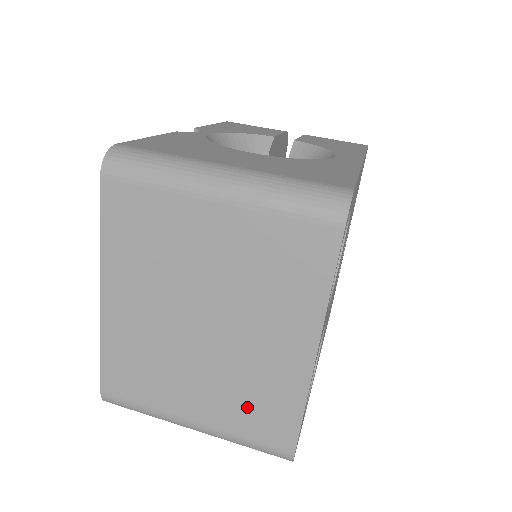
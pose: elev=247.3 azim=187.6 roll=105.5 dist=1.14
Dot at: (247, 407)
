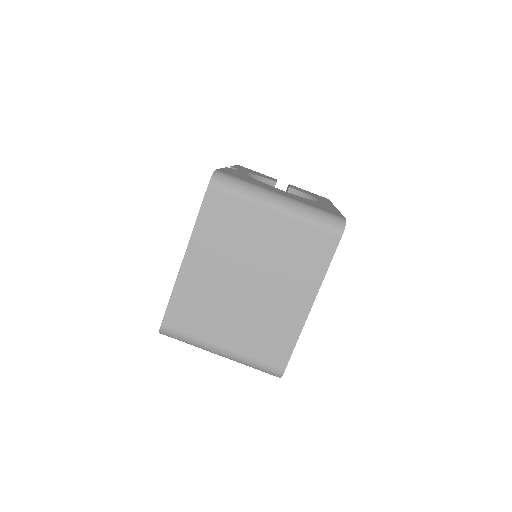
Dot at: (262, 338)
